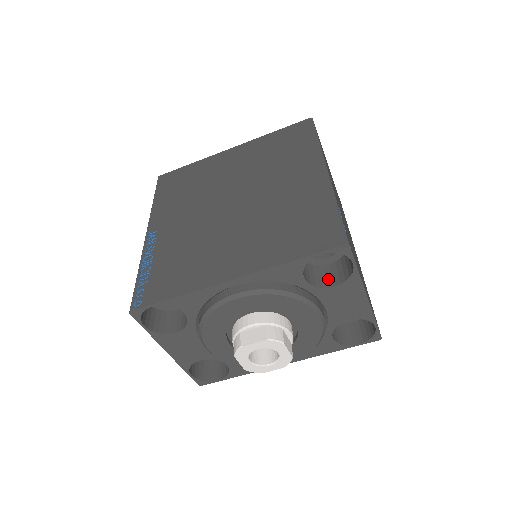
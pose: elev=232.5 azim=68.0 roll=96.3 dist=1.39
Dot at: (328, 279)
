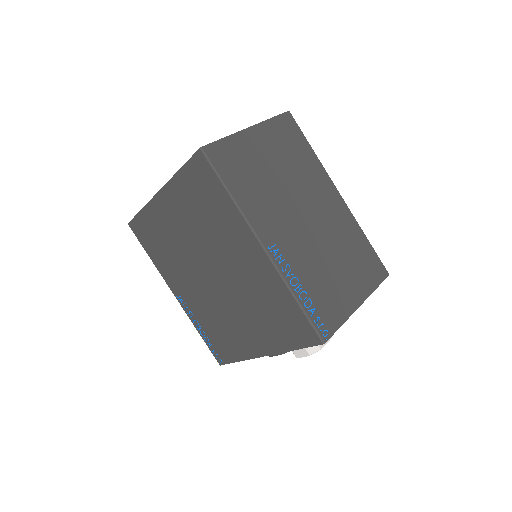
Dot at: occluded
